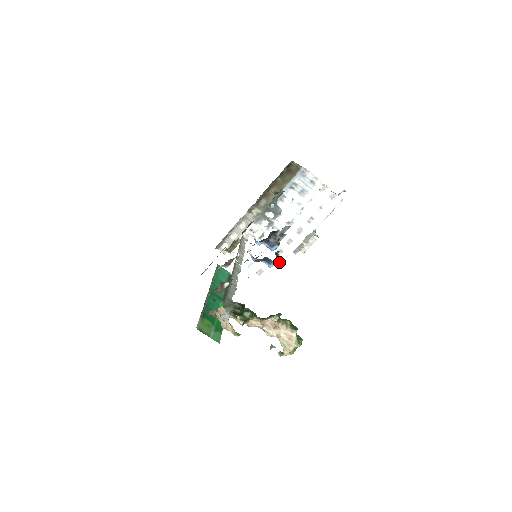
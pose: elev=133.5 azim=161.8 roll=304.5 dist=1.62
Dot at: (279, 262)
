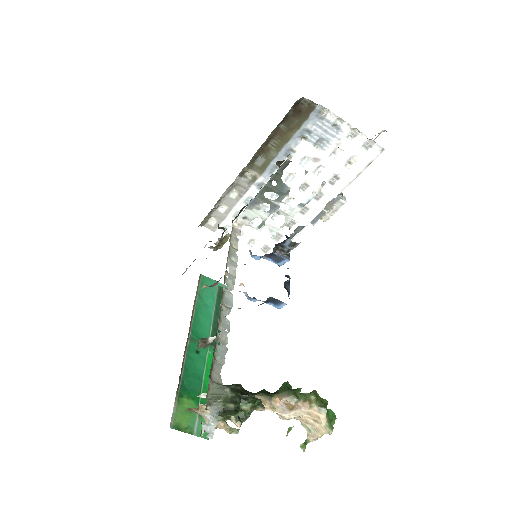
Dot at: occluded
